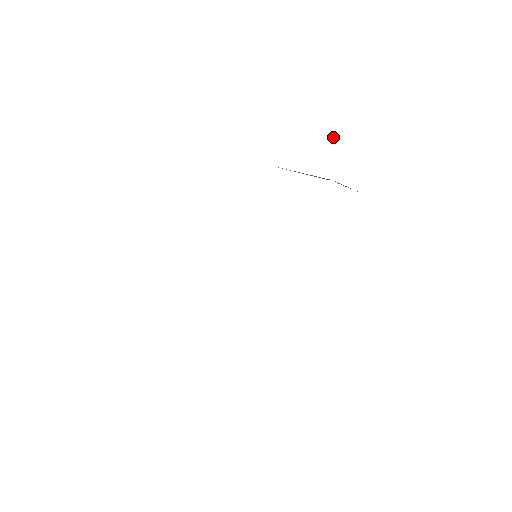
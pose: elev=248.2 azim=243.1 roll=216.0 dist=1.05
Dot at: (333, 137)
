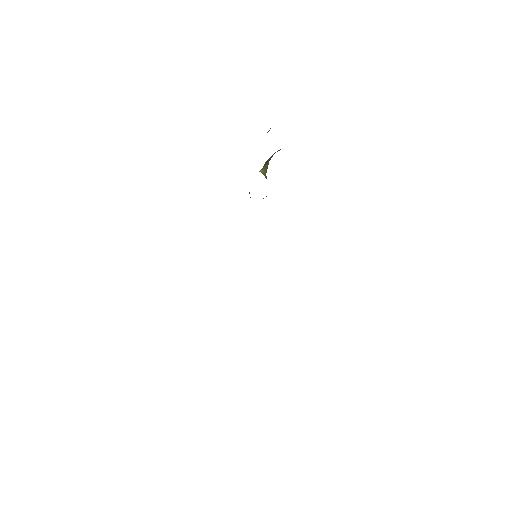
Dot at: (261, 170)
